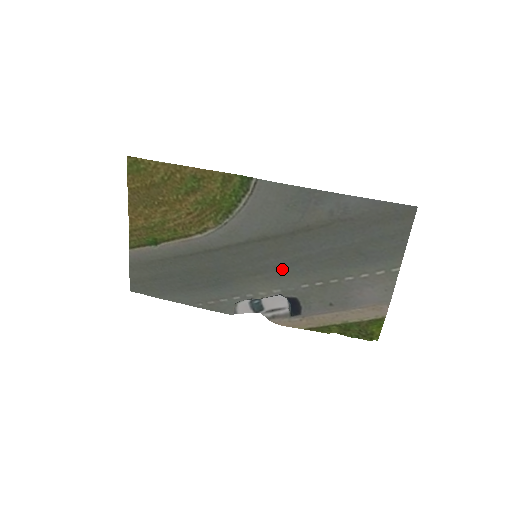
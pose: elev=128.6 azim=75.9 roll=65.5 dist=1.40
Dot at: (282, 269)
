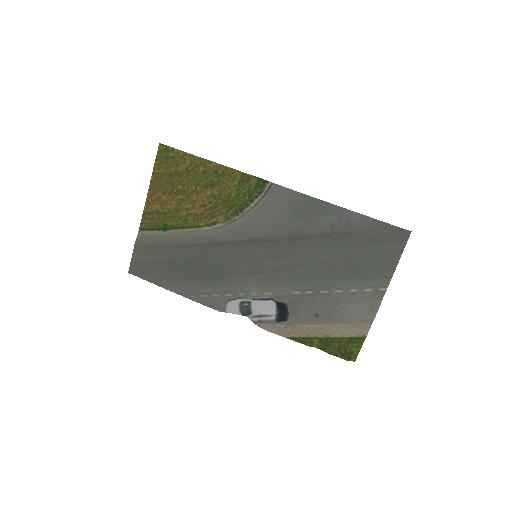
Dot at: (278, 272)
